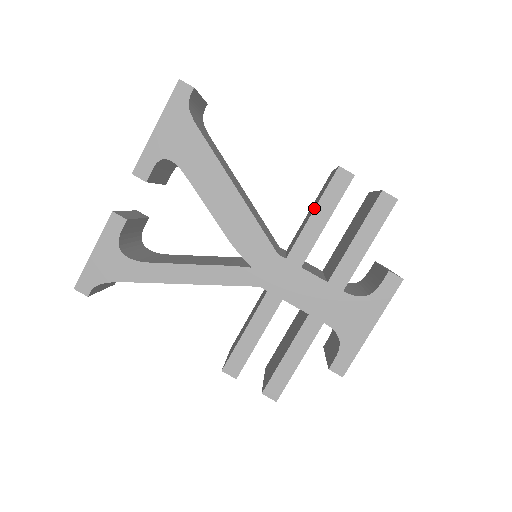
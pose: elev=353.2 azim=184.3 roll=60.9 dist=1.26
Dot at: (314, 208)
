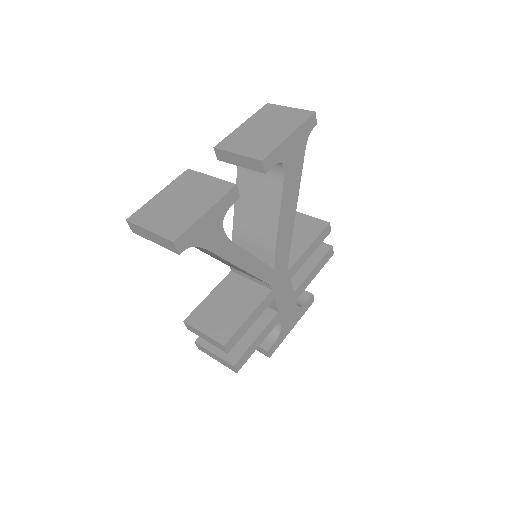
Dot at: (311, 243)
